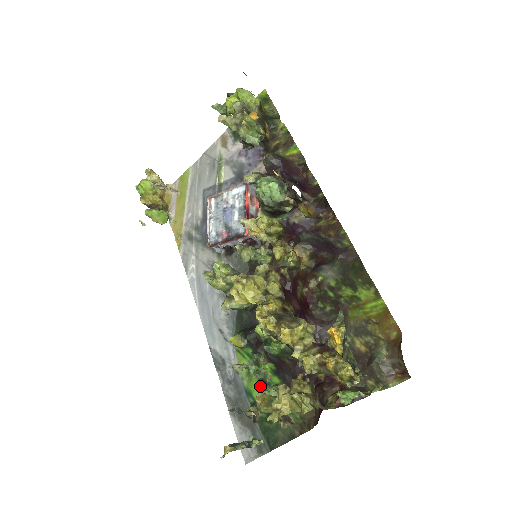
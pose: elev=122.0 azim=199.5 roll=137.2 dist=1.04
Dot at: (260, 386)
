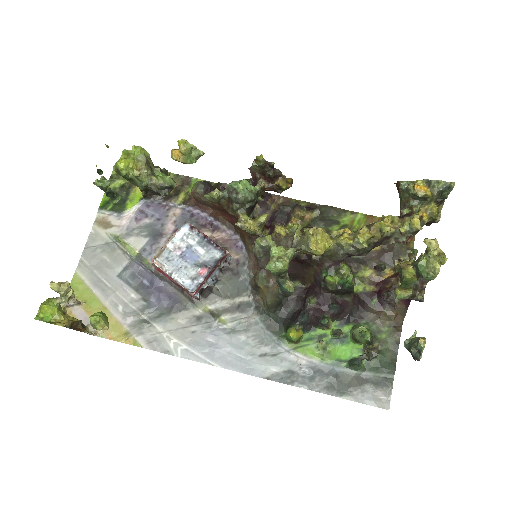
Dot at: (341, 346)
